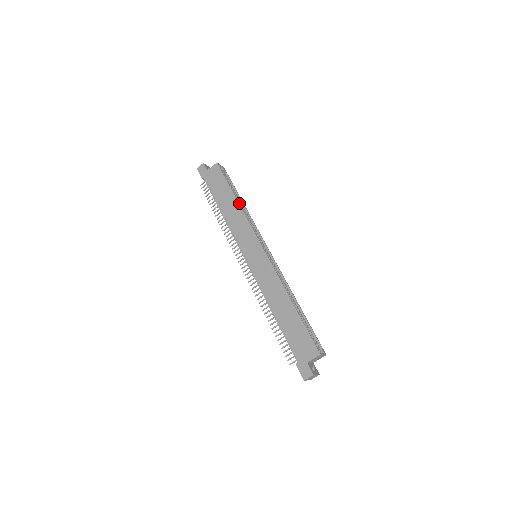
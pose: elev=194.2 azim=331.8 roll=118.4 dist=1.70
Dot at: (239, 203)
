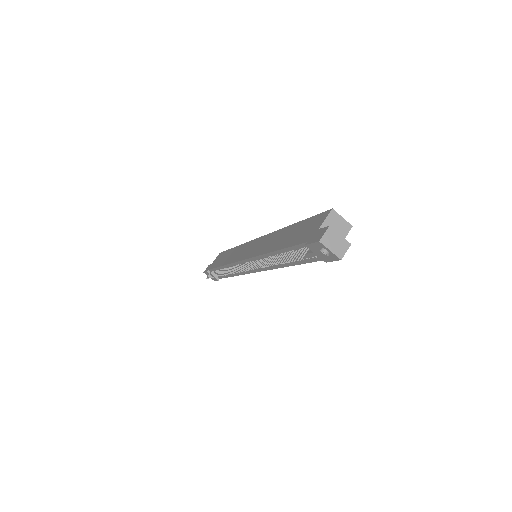
Dot at: occluded
